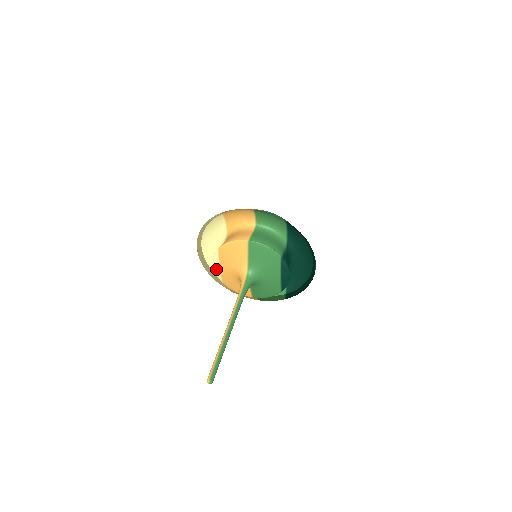
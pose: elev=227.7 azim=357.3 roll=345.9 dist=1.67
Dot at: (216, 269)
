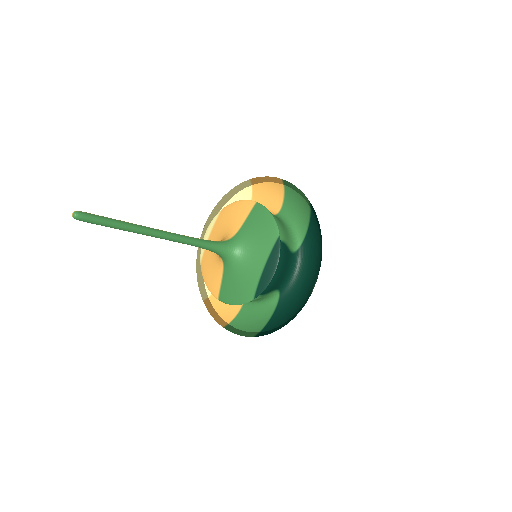
Dot at: (205, 239)
